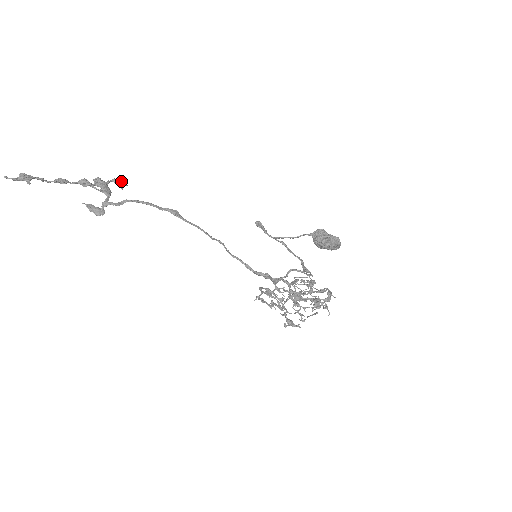
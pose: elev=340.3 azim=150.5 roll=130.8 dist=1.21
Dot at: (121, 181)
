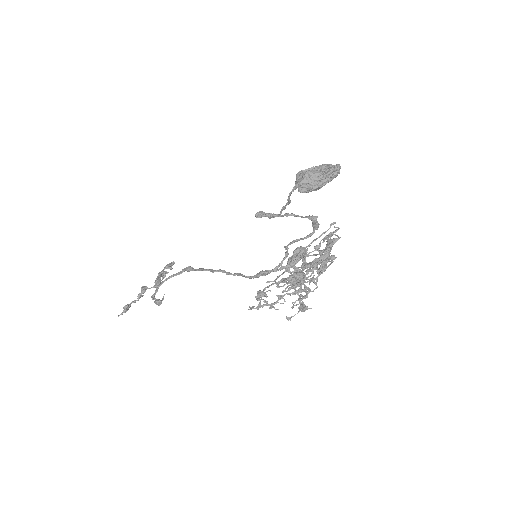
Dot at: (168, 264)
